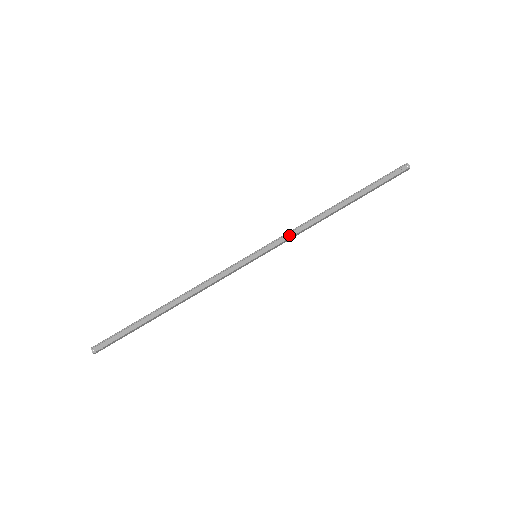
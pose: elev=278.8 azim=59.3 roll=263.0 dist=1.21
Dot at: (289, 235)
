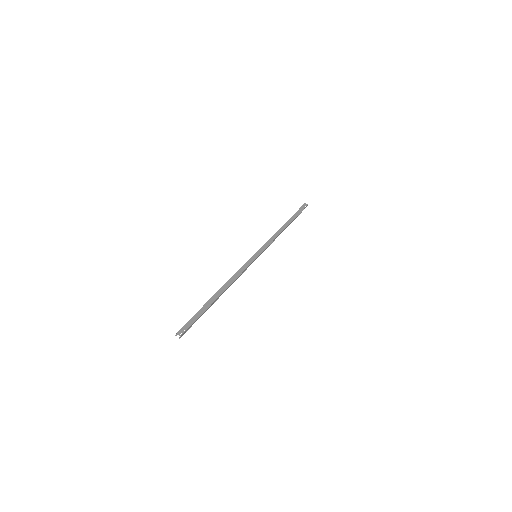
Dot at: (266, 242)
